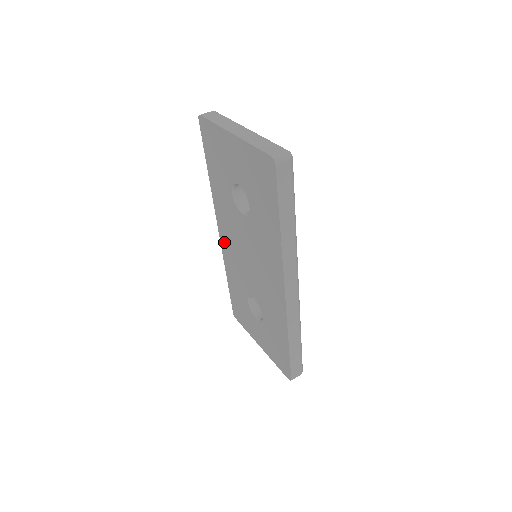
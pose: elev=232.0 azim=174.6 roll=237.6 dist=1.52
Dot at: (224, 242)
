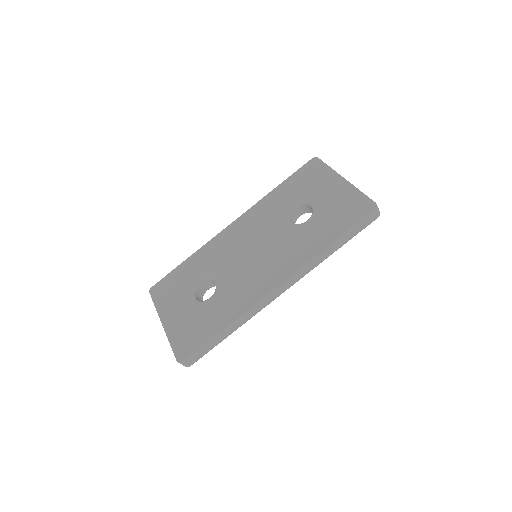
Dot at: (229, 232)
